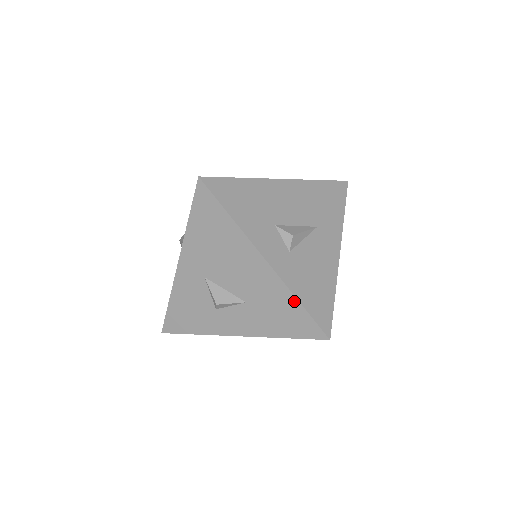
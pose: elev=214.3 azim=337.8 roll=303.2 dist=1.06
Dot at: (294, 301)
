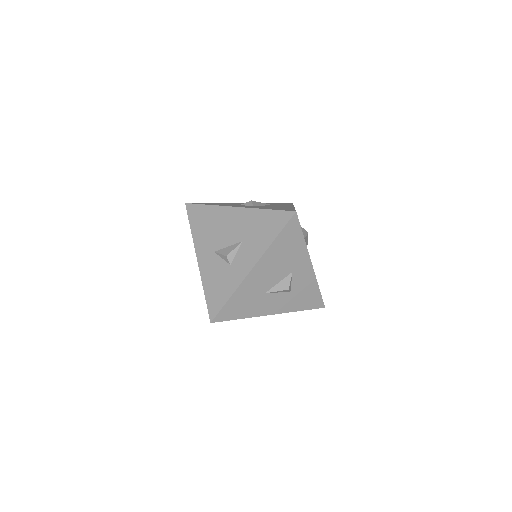
Dot at: (263, 212)
